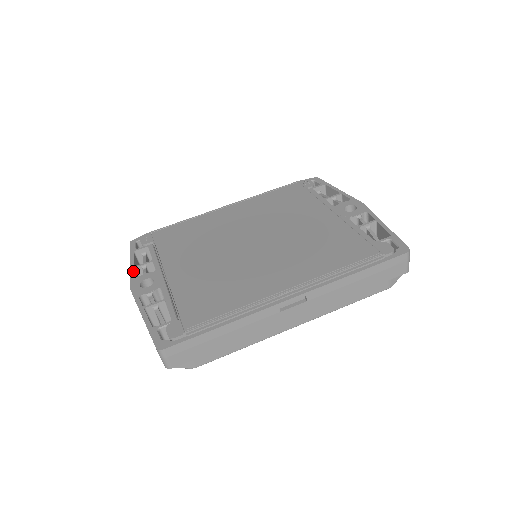
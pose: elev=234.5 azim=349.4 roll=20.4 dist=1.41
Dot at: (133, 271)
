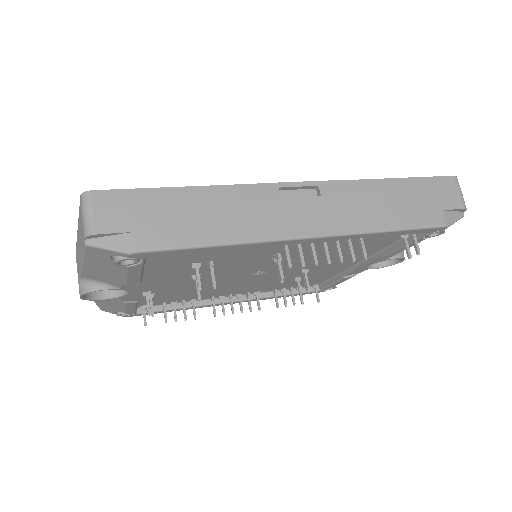
Dot at: occluded
